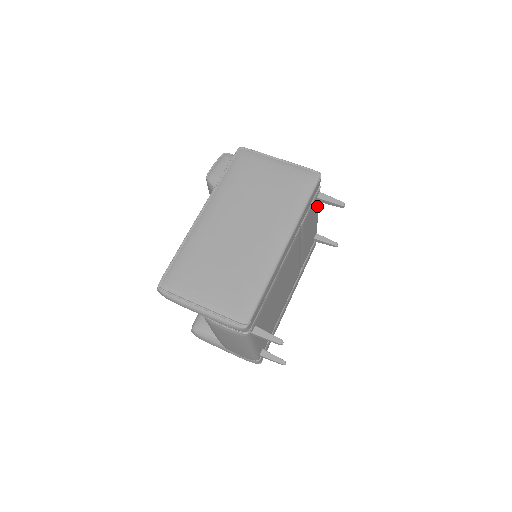
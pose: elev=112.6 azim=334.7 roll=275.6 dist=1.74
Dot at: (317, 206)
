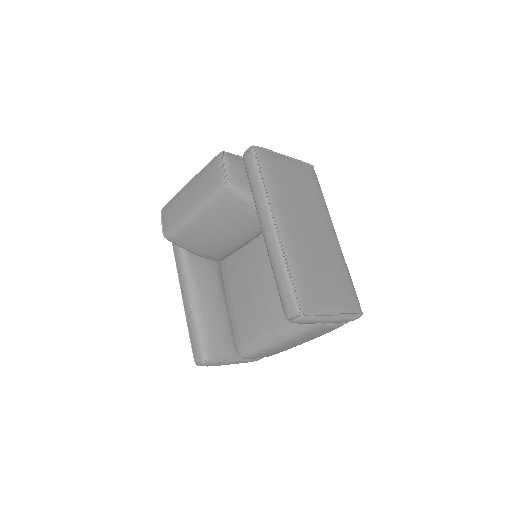
Dot at: occluded
